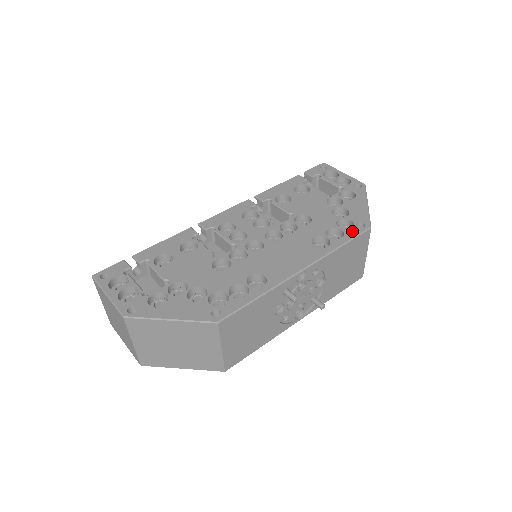
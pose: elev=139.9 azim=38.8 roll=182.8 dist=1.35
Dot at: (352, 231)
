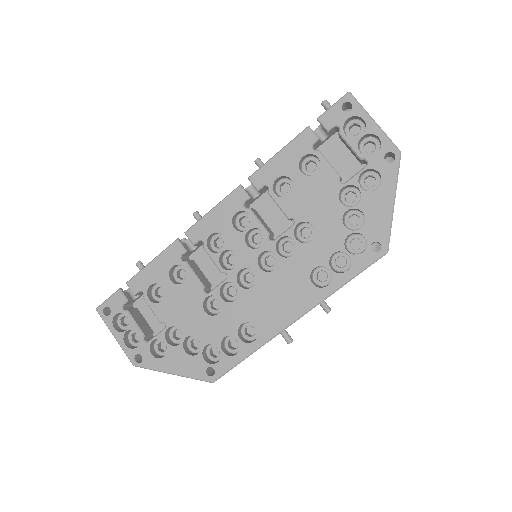
Dot at: (362, 259)
